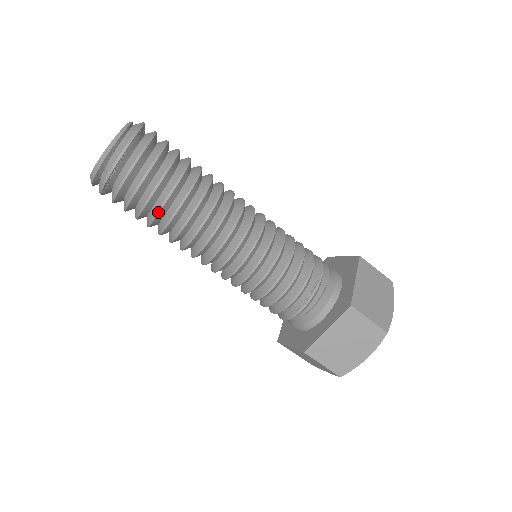
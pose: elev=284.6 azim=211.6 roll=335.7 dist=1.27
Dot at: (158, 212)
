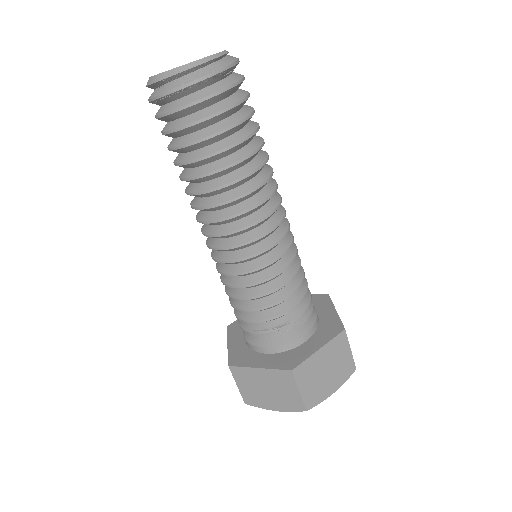
Dot at: (185, 163)
